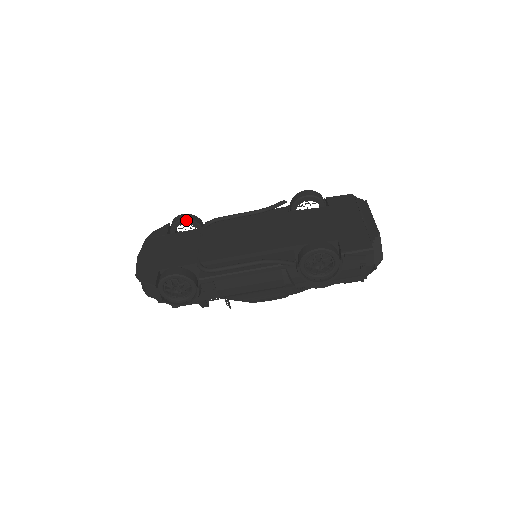
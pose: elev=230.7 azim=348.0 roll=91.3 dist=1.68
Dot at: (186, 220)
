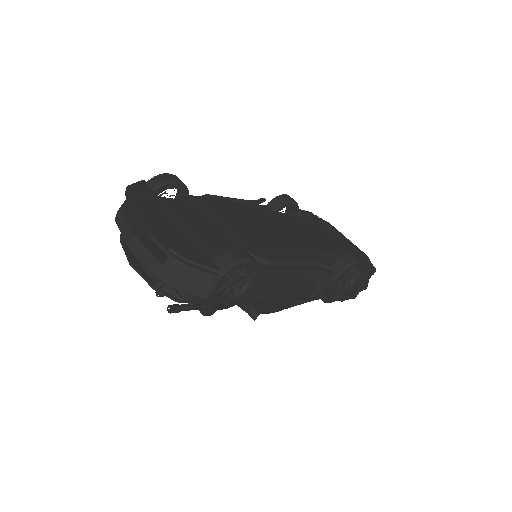
Dot at: (182, 184)
